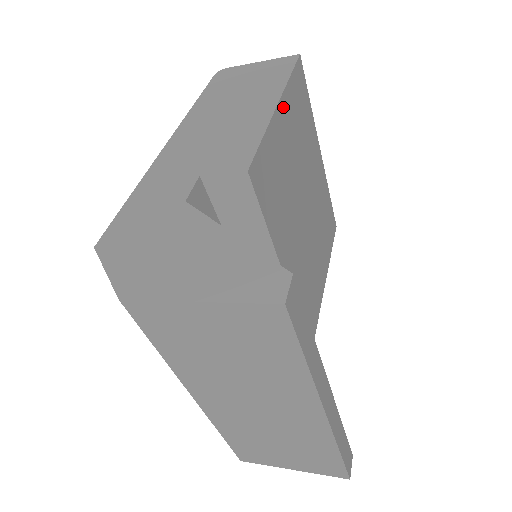
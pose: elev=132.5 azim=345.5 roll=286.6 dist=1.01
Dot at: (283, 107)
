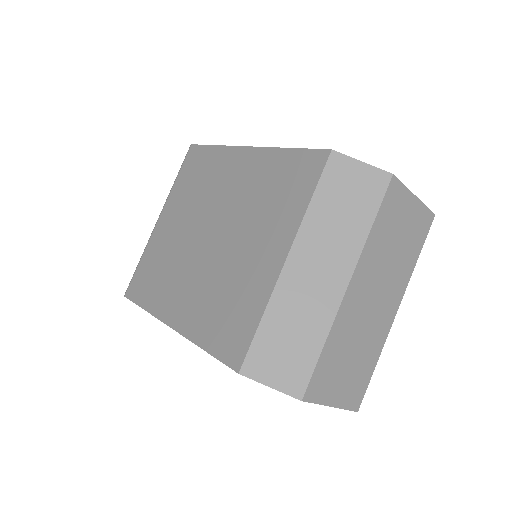
Dot at: occluded
